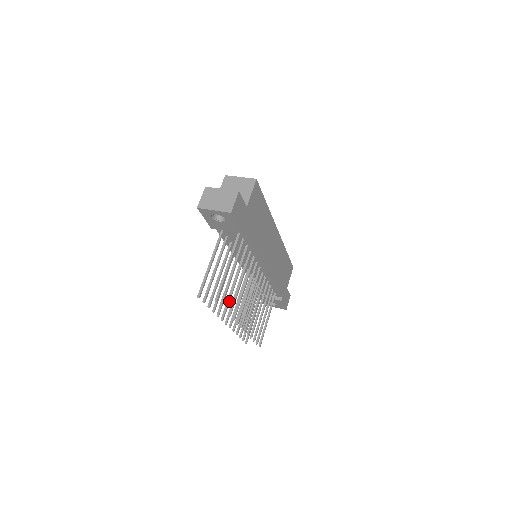
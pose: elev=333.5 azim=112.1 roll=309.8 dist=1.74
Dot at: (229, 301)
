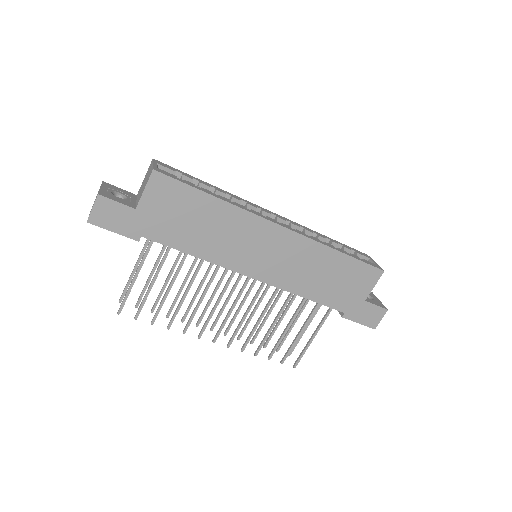
Dot at: (156, 313)
